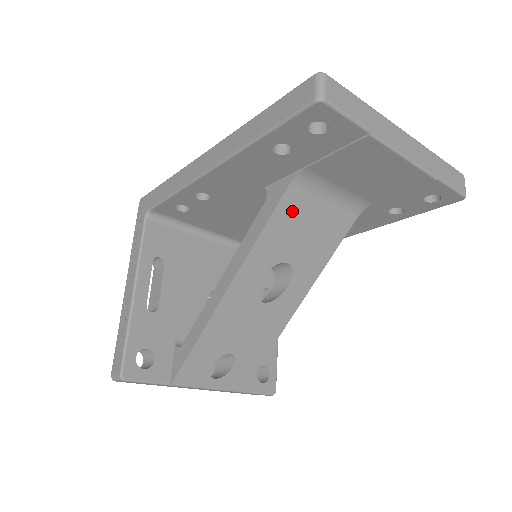
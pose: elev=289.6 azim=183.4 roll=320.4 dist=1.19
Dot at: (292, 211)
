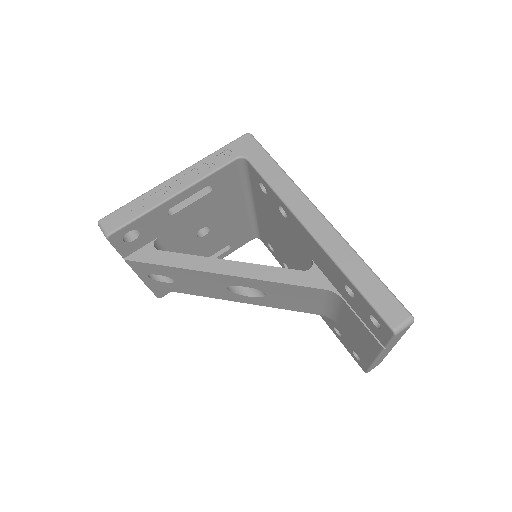
Dot at: (306, 292)
